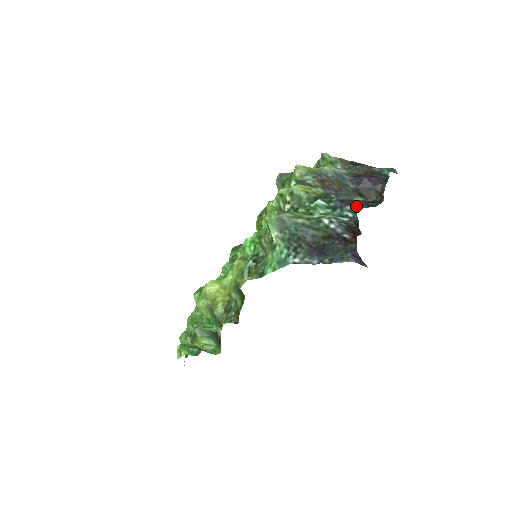
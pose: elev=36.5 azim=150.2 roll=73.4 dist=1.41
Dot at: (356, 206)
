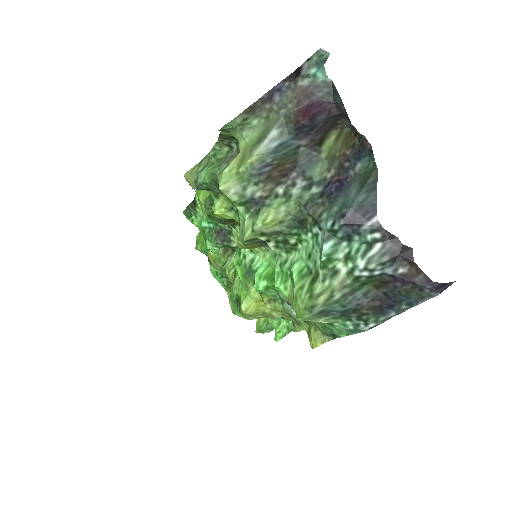
Dot at: (369, 214)
